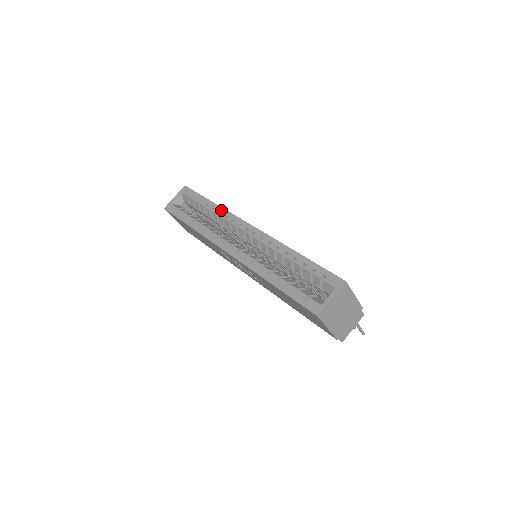
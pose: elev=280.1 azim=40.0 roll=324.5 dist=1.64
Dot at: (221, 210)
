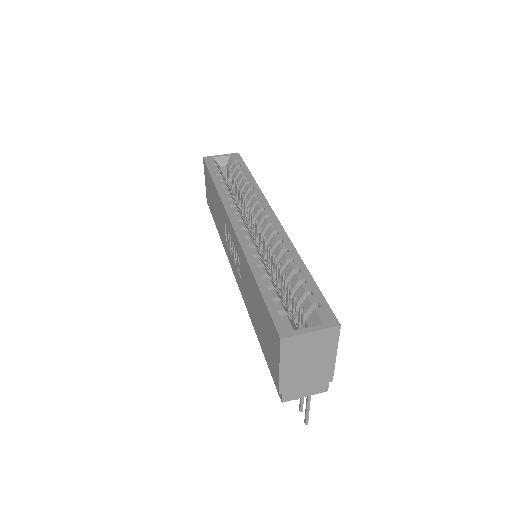
Dot at: (256, 188)
